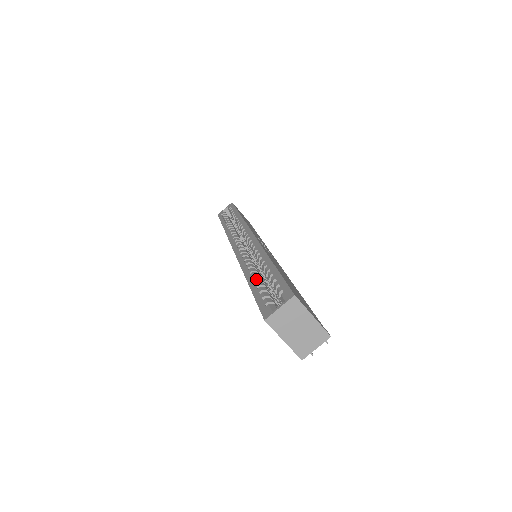
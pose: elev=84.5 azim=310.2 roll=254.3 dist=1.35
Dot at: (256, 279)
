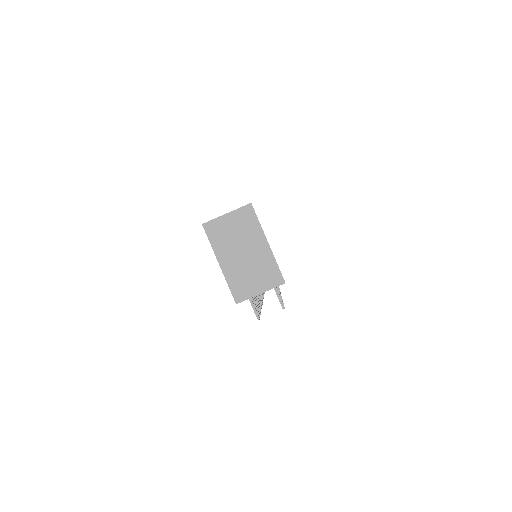
Dot at: occluded
